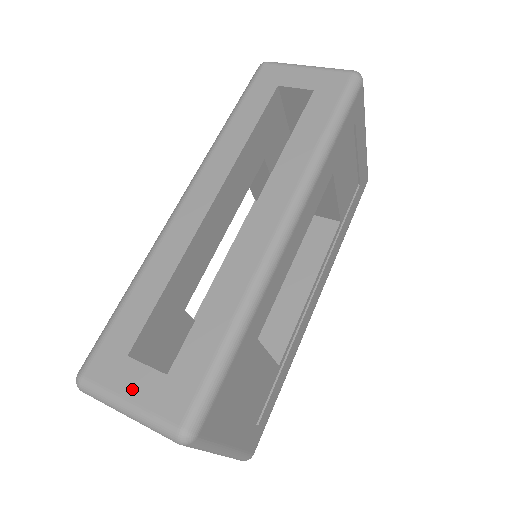
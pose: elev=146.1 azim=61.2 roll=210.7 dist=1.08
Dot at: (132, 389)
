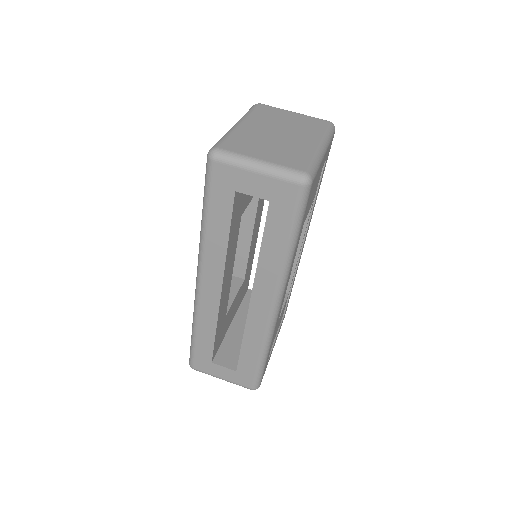
Dot at: (222, 375)
